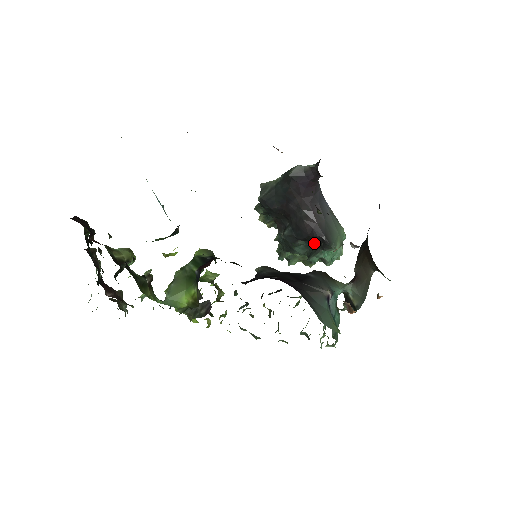
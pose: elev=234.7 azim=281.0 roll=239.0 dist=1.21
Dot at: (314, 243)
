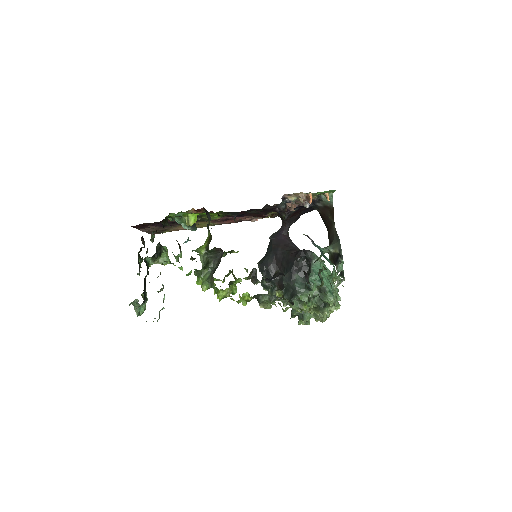
Dot at: occluded
